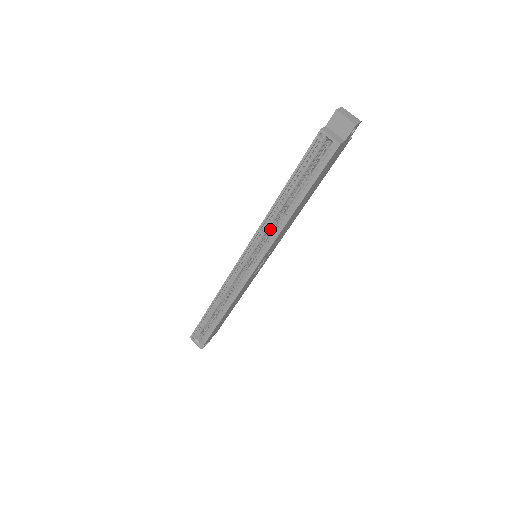
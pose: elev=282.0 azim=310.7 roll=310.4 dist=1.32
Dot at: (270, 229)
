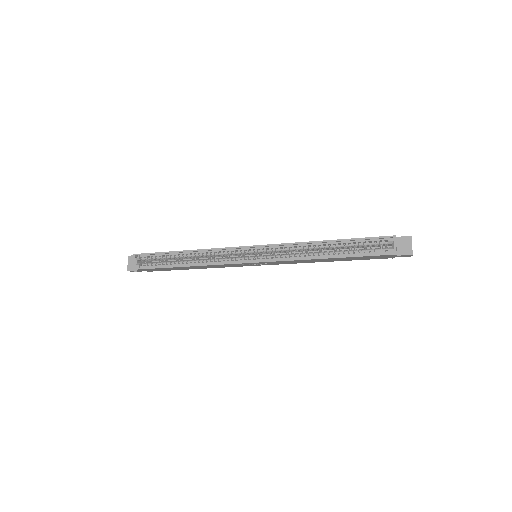
Dot at: (291, 251)
